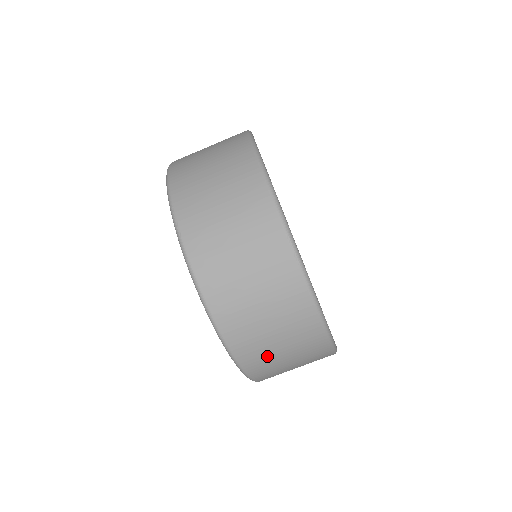
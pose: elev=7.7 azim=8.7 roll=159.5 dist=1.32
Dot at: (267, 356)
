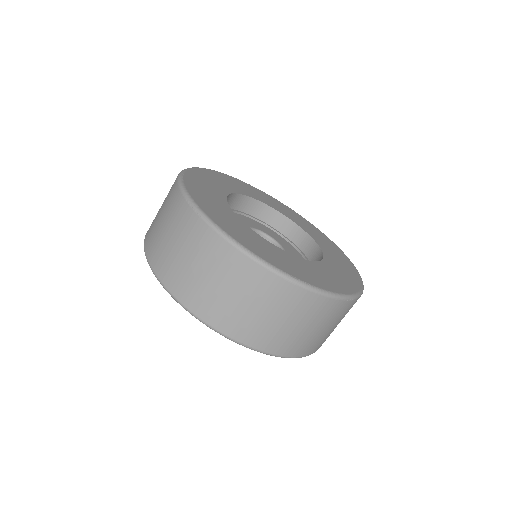
Dot at: (227, 309)
